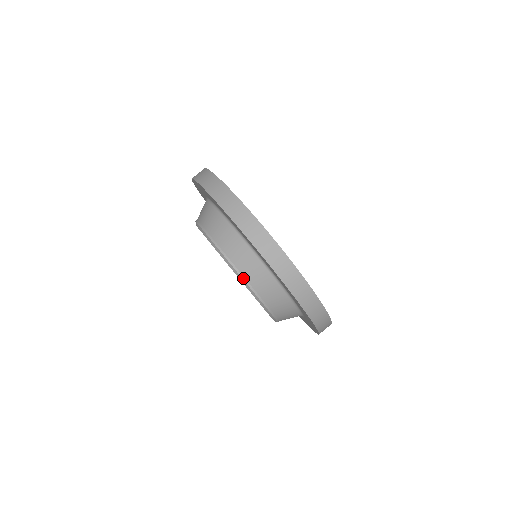
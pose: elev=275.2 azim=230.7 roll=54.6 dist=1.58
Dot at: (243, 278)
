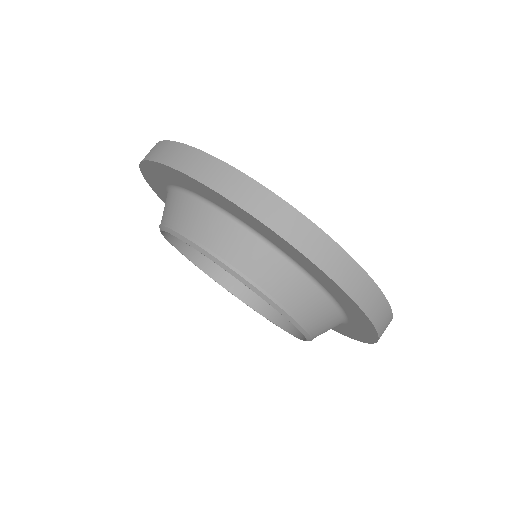
Dot at: (287, 312)
